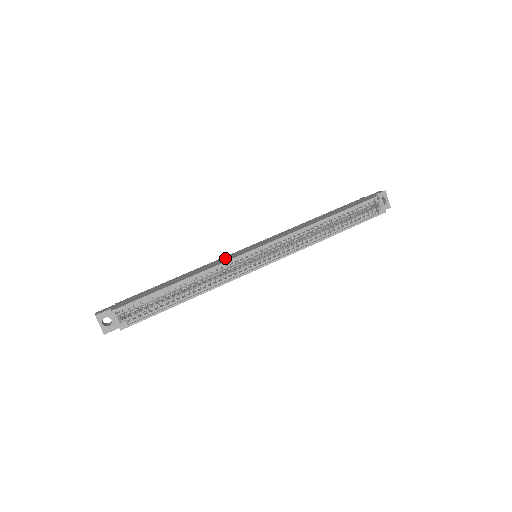
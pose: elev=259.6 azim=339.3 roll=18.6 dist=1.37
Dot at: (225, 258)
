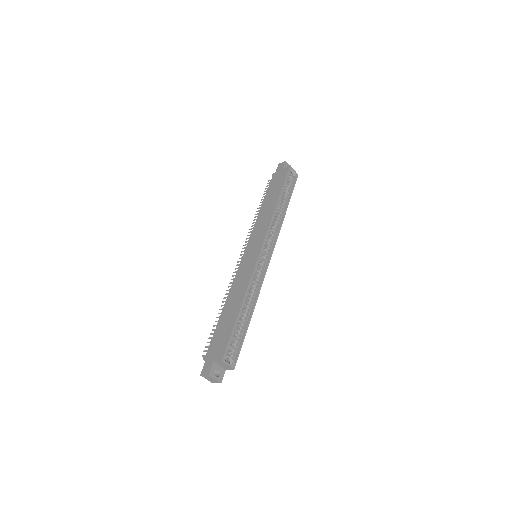
Dot at: (243, 271)
